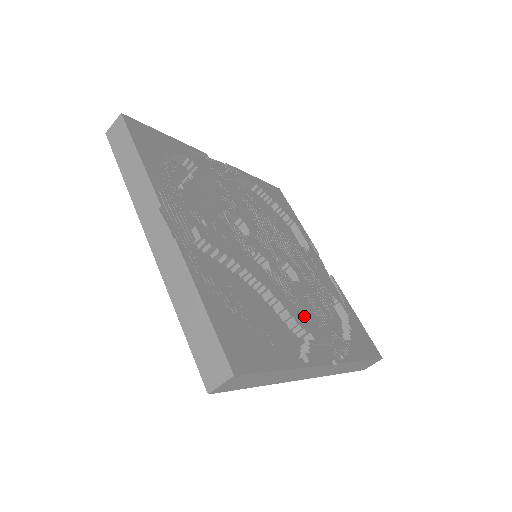
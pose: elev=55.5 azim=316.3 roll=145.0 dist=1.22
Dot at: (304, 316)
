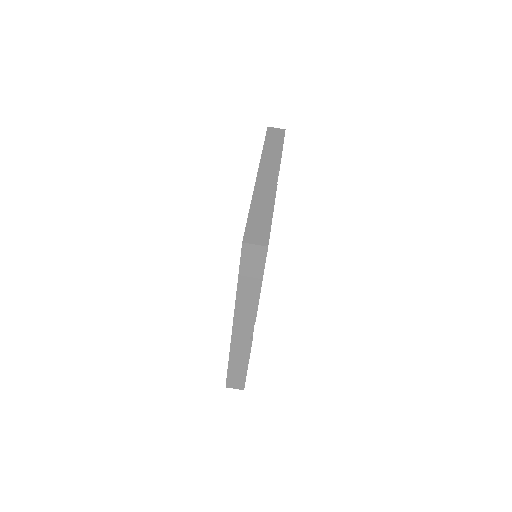
Dot at: occluded
